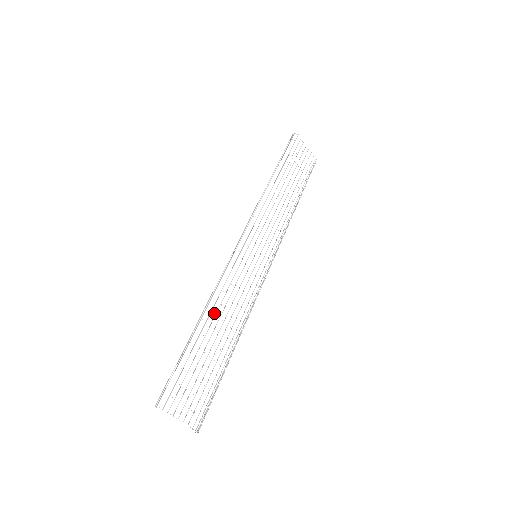
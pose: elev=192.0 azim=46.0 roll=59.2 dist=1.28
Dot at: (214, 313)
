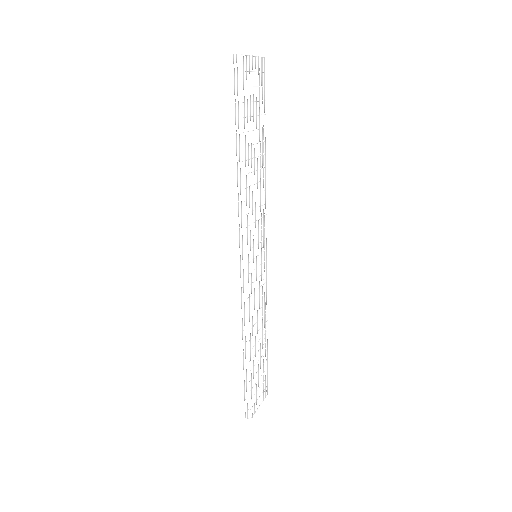
Dot at: occluded
